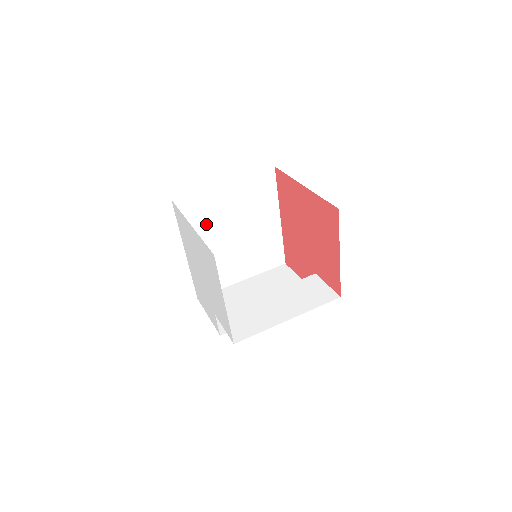
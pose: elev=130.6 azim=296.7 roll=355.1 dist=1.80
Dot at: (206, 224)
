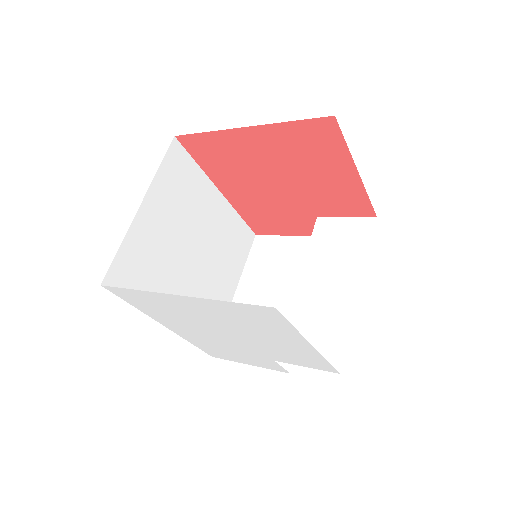
Dot at: (159, 273)
